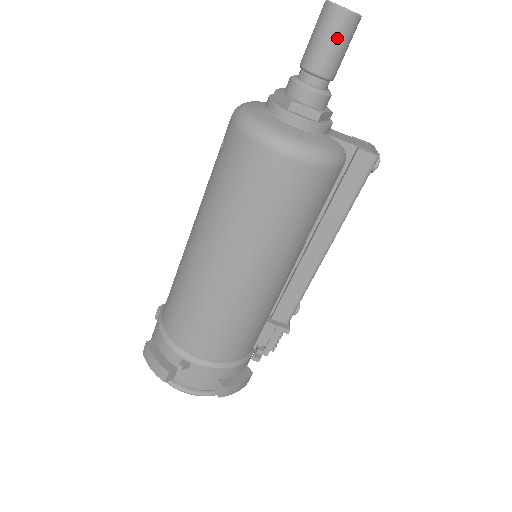
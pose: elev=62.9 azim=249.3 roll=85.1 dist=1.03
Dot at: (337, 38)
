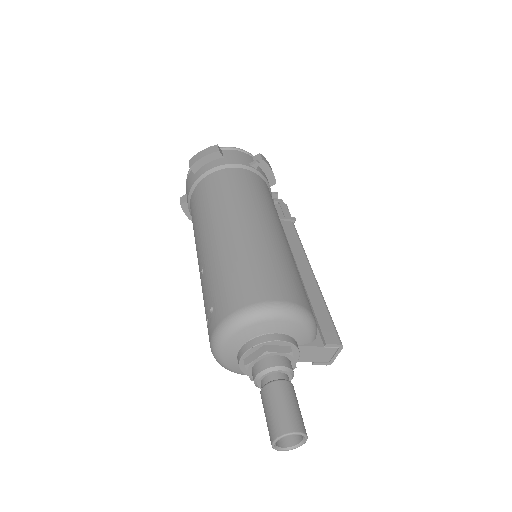
Dot at: occluded
